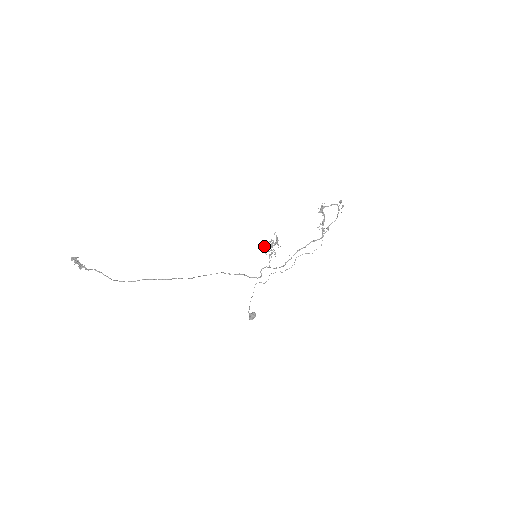
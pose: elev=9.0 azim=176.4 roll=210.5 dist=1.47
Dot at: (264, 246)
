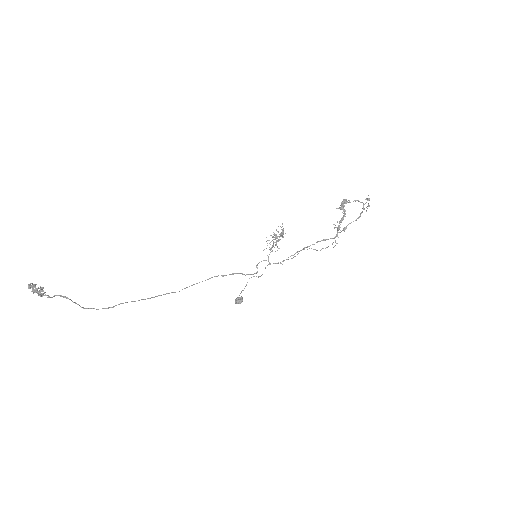
Dot at: occluded
